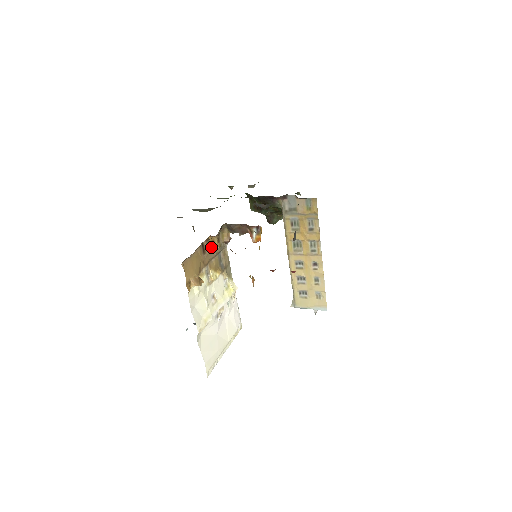
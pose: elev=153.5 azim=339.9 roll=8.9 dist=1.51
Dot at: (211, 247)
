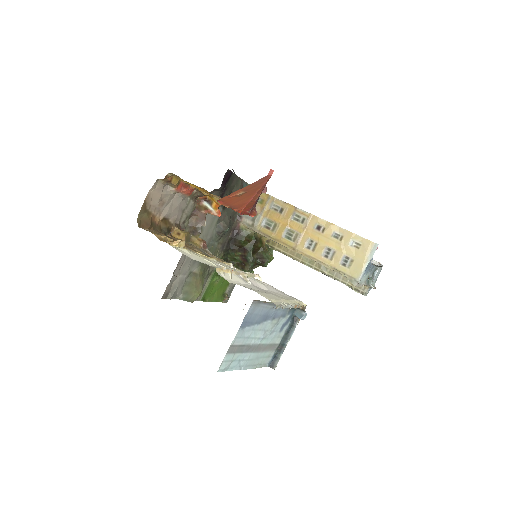
Dot at: (181, 240)
